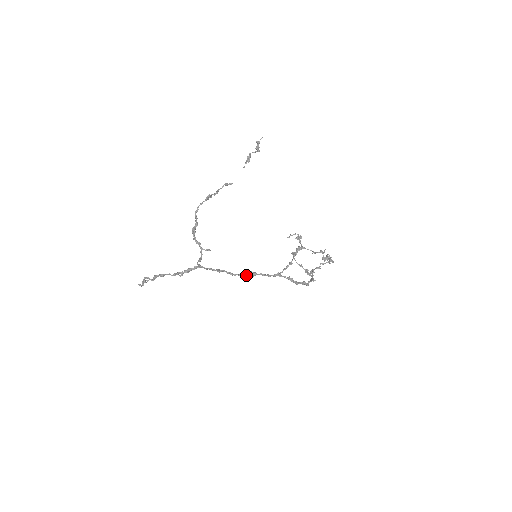
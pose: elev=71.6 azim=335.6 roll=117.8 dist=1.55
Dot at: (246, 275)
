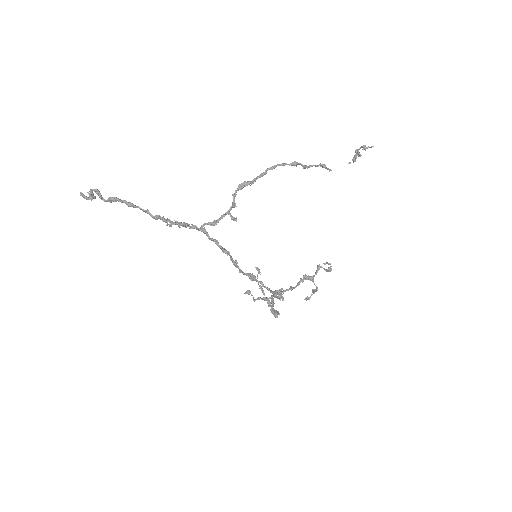
Dot at: (246, 274)
